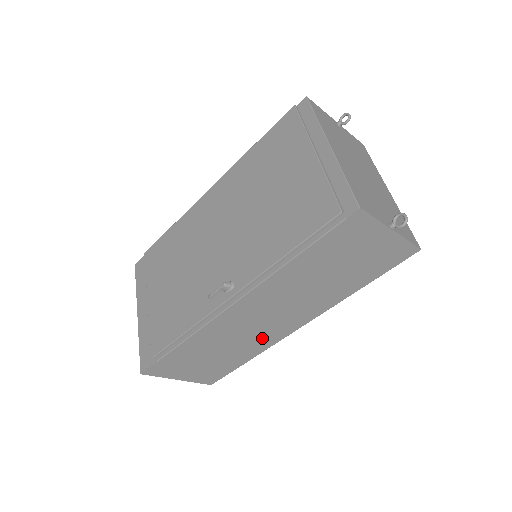
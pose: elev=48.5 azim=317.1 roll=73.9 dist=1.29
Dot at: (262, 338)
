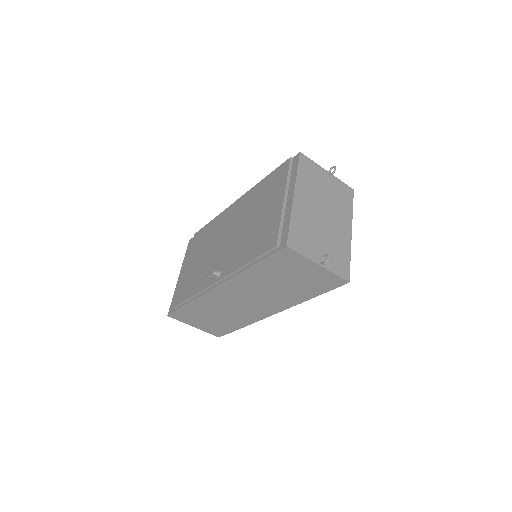
Dot at: (246, 314)
